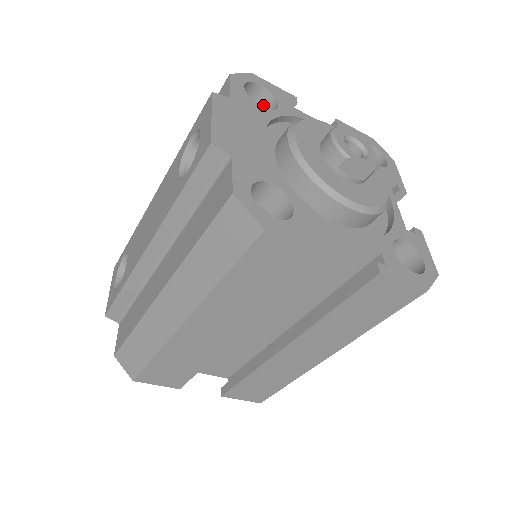
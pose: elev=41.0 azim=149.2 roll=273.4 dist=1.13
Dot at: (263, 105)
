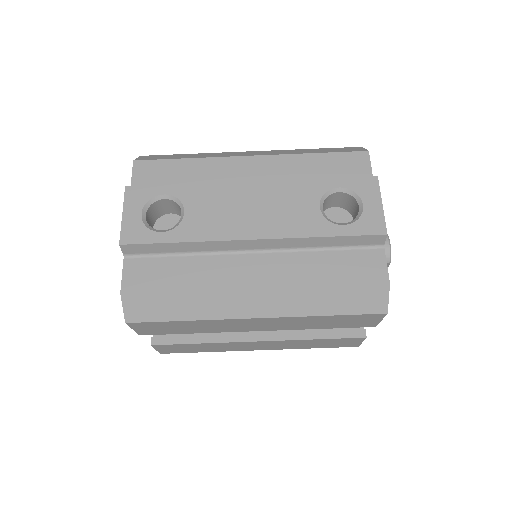
Dot at: occluded
